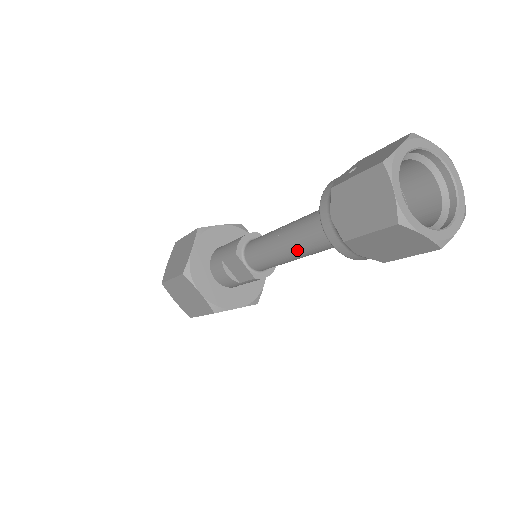
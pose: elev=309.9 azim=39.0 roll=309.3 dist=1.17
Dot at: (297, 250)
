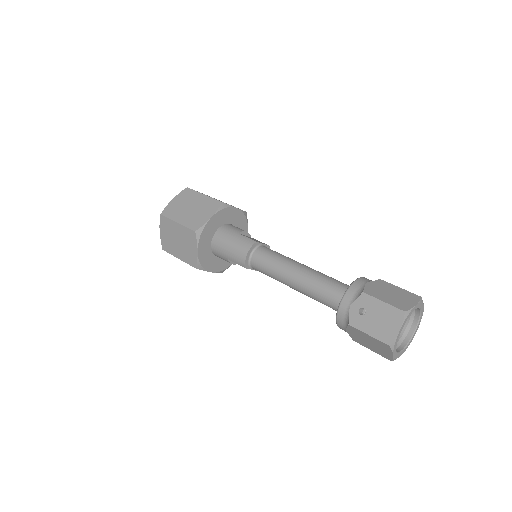
Dot at: occluded
